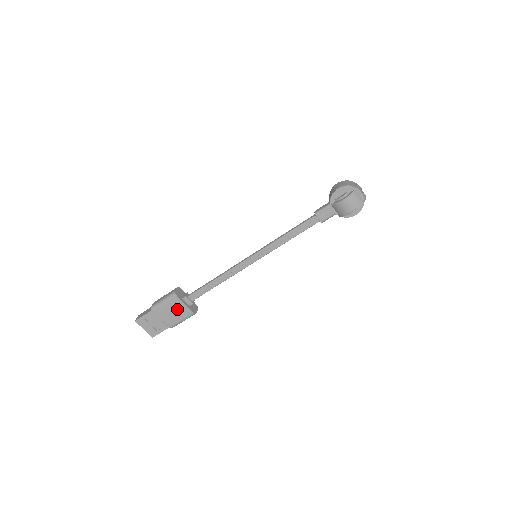
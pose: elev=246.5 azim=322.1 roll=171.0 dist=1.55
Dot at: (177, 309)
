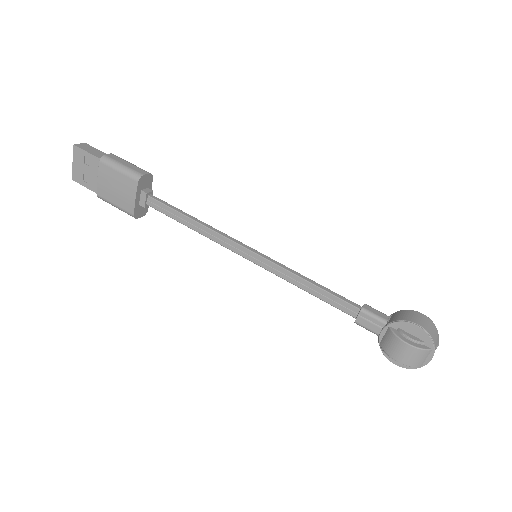
Dot at: (124, 192)
